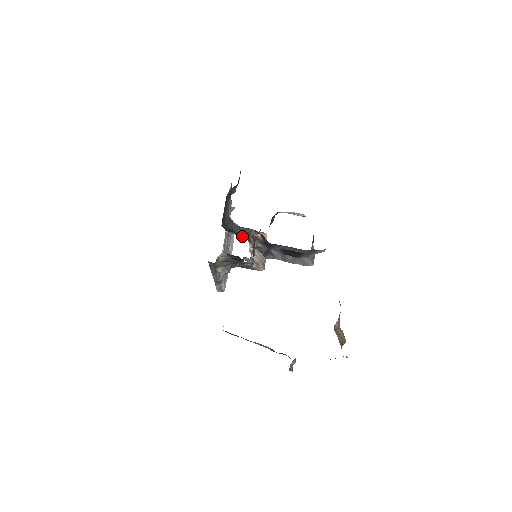
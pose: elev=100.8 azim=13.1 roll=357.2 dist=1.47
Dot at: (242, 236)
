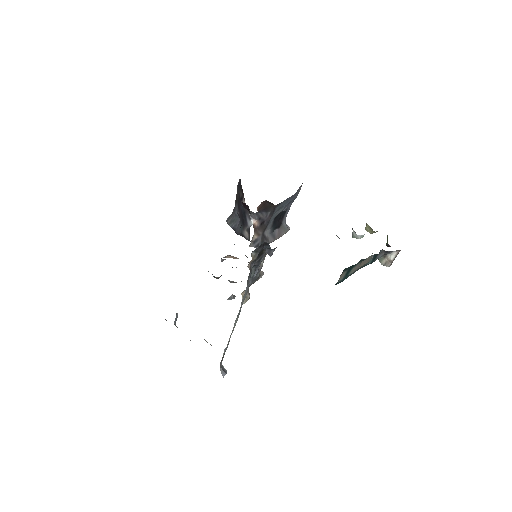
Dot at: occluded
